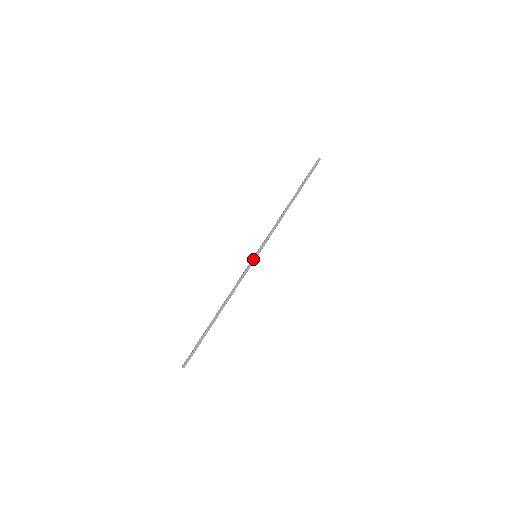
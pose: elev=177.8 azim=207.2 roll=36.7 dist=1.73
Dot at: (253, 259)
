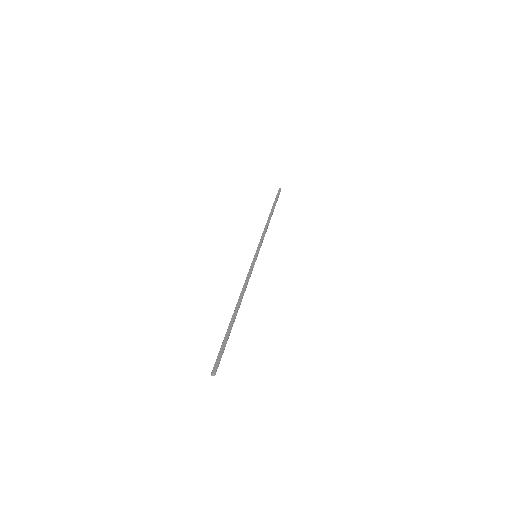
Dot at: (253, 258)
